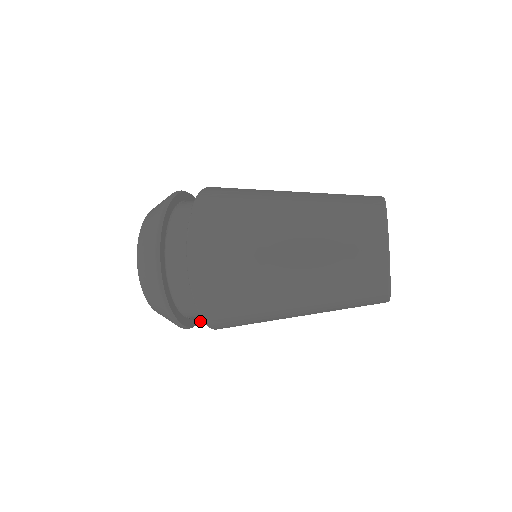
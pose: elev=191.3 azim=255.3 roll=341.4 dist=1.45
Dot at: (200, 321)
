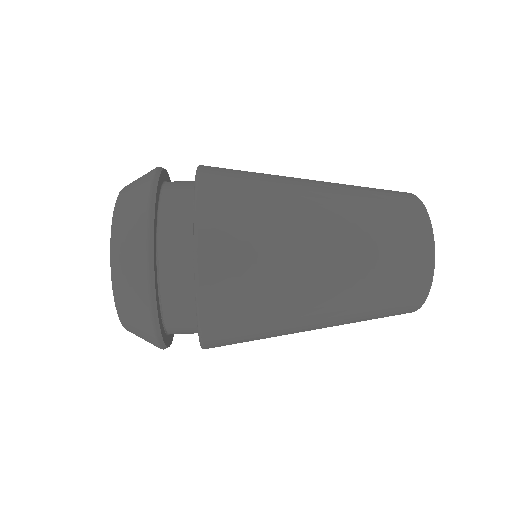
Dot at: occluded
